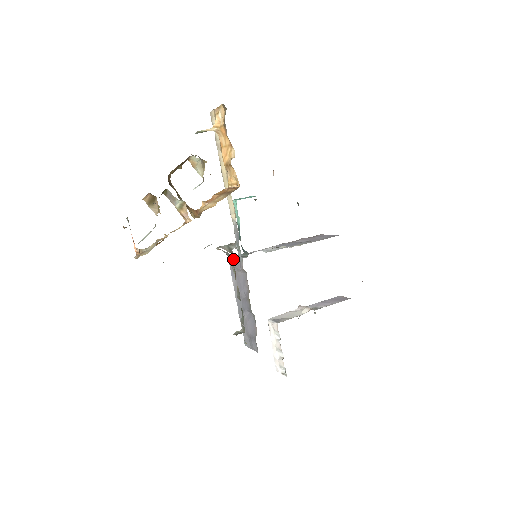
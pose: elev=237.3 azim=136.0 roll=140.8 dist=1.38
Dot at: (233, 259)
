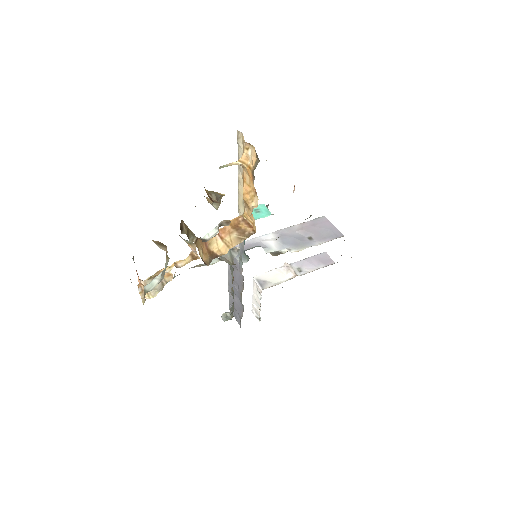
Dot at: occluded
